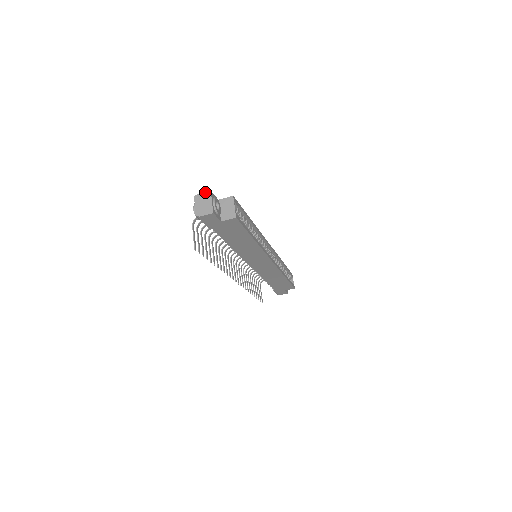
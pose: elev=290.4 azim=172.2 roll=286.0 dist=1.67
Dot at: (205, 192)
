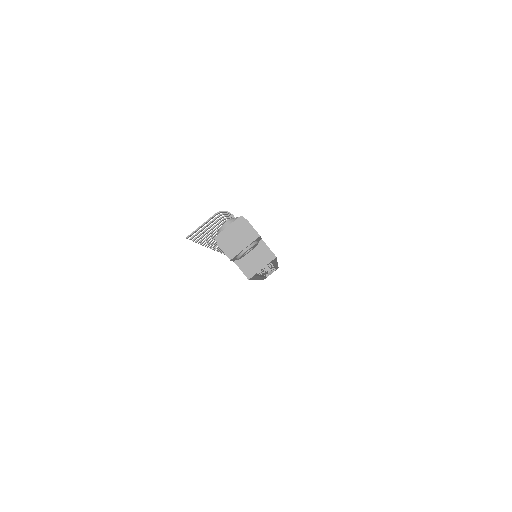
Dot at: (254, 229)
